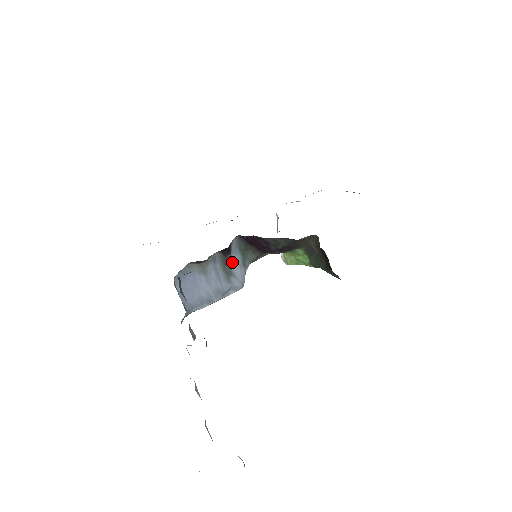
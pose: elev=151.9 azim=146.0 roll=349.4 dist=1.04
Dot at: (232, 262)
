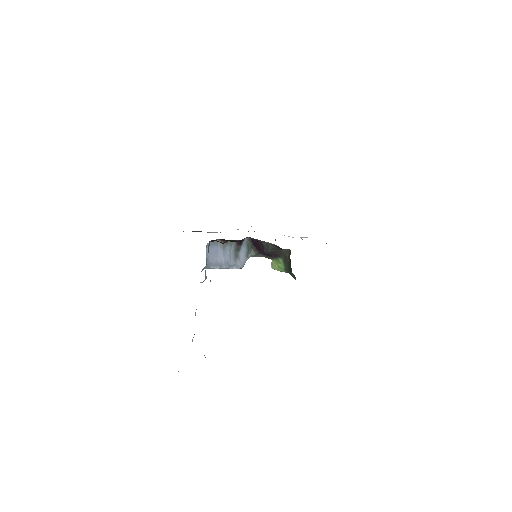
Dot at: (241, 251)
